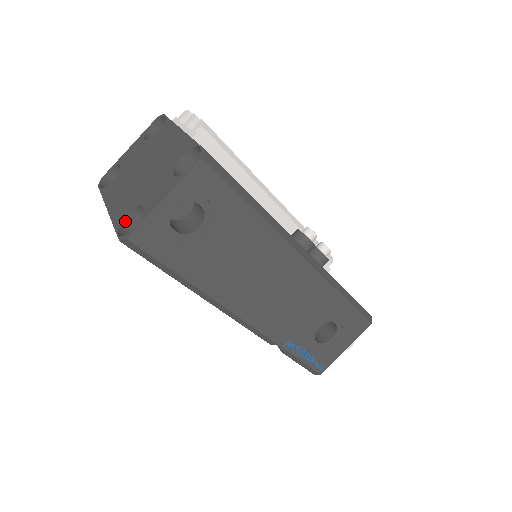
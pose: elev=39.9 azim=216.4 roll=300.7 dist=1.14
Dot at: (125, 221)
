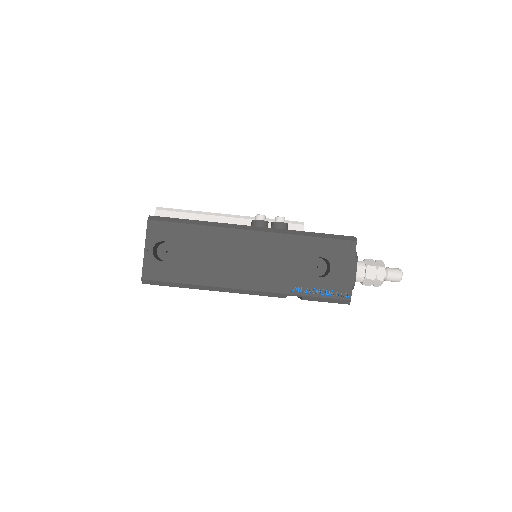
Dot at: occluded
